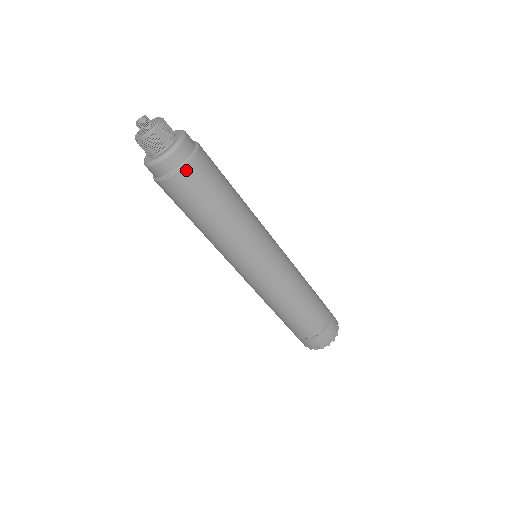
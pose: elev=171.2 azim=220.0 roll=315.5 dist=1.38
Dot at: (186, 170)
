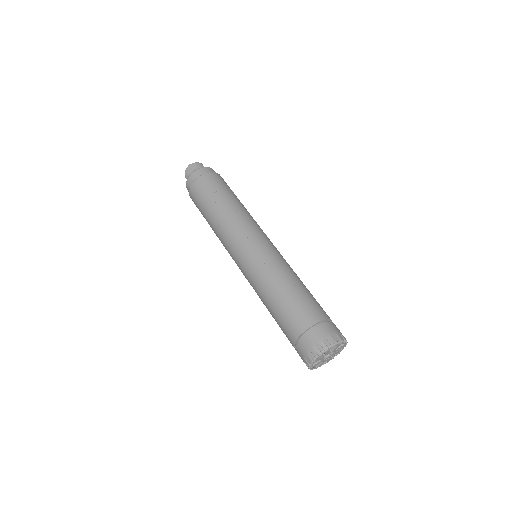
Dot at: (196, 182)
